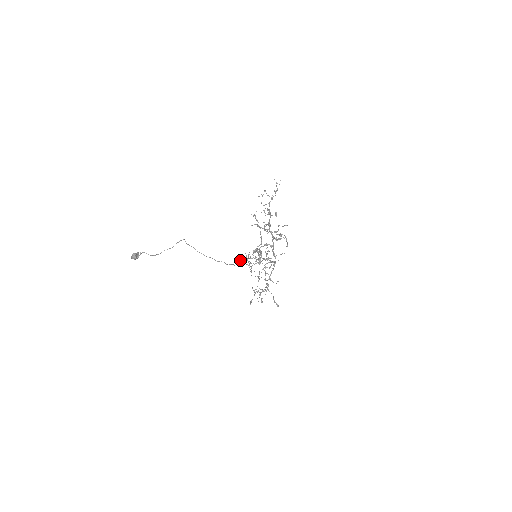
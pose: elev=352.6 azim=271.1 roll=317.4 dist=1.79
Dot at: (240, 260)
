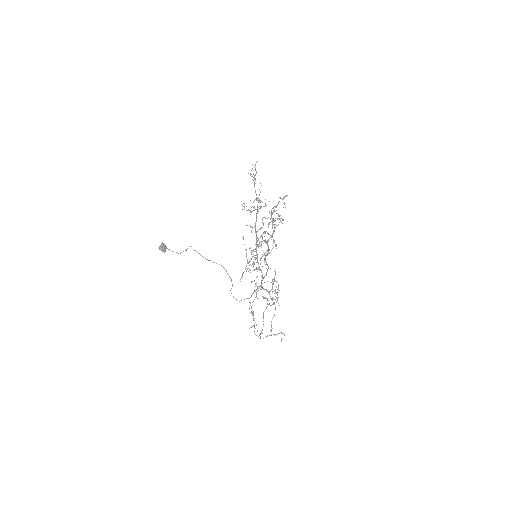
Dot at: occluded
